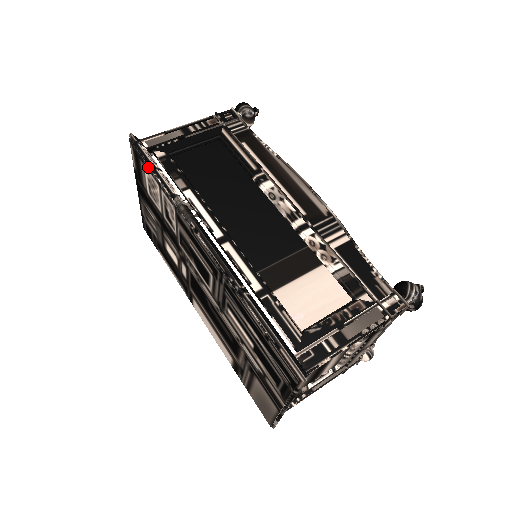
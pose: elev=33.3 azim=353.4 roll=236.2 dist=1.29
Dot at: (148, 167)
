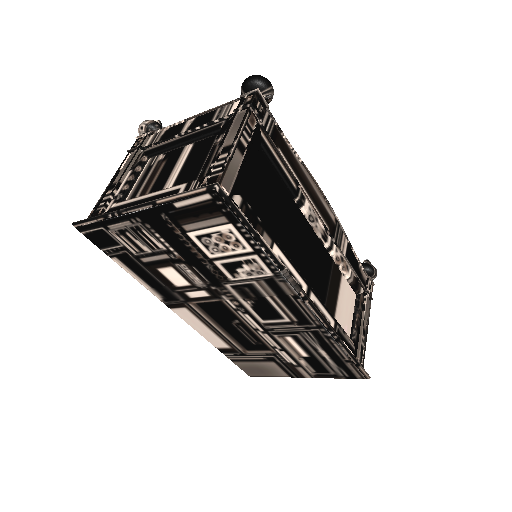
Dot at: (245, 232)
